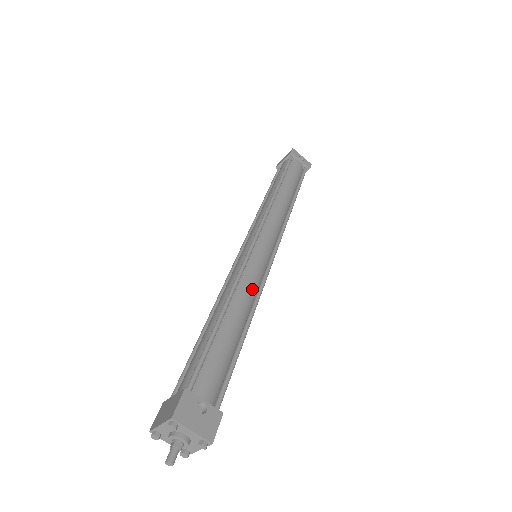
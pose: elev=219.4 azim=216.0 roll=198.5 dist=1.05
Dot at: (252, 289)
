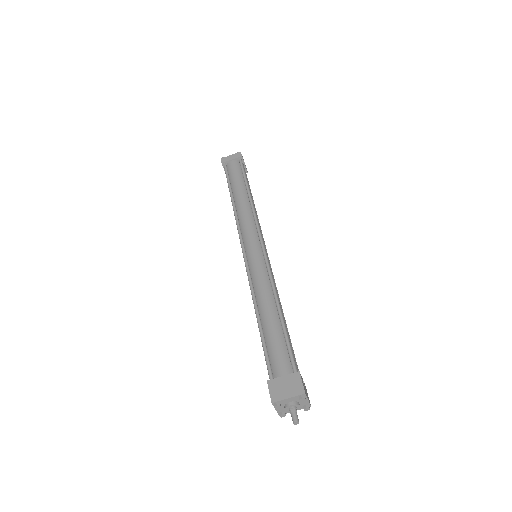
Dot at: (276, 289)
